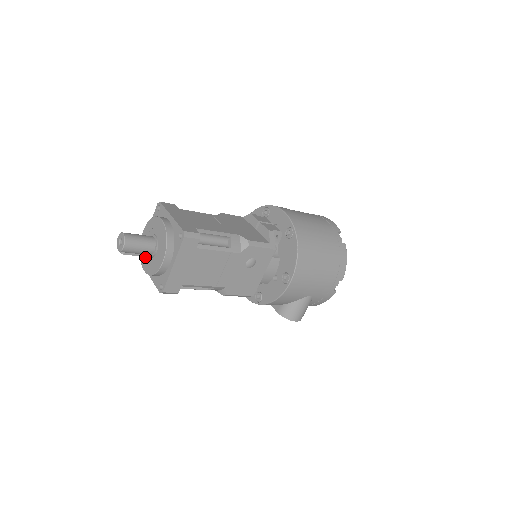
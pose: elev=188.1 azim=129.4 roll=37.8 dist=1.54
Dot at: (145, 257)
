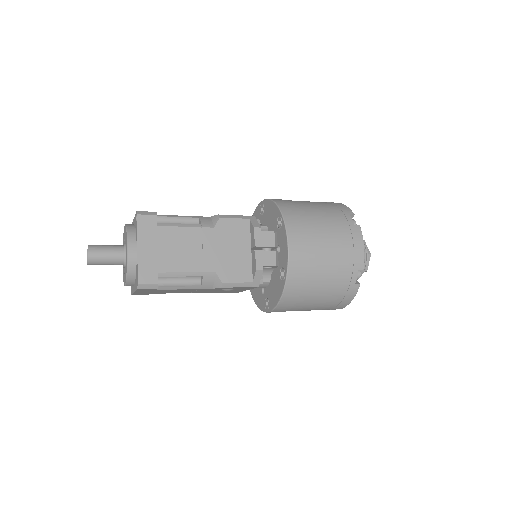
Dot at: occluded
